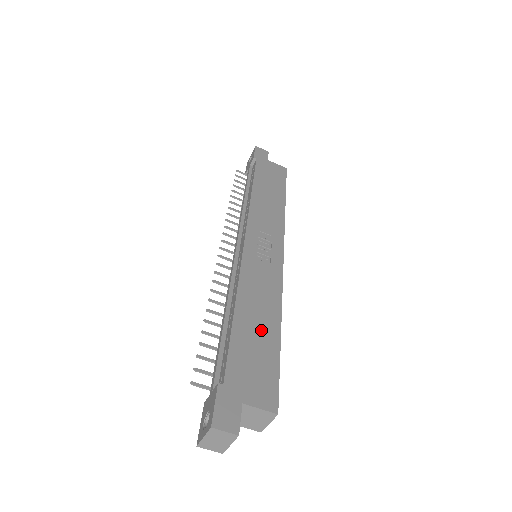
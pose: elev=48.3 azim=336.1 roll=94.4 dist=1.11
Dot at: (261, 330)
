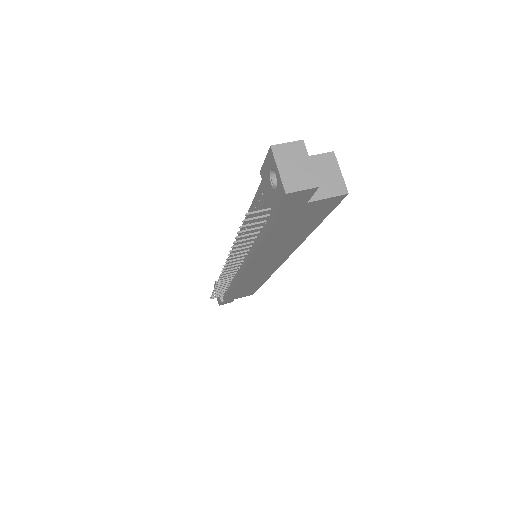
Dot at: occluded
